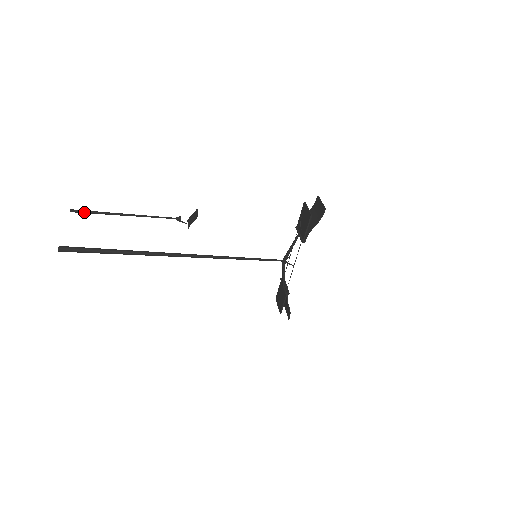
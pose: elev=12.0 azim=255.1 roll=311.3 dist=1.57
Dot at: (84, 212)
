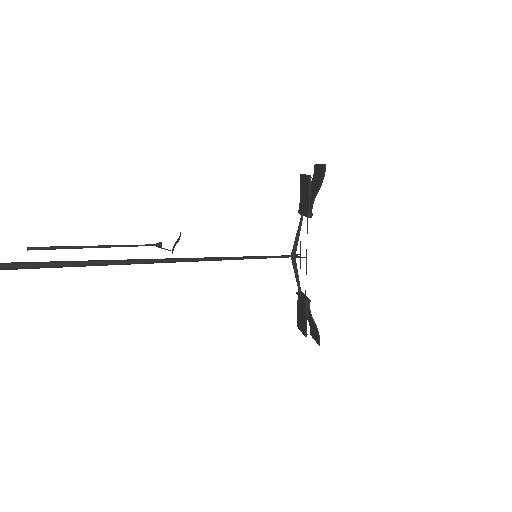
Dot at: (44, 248)
